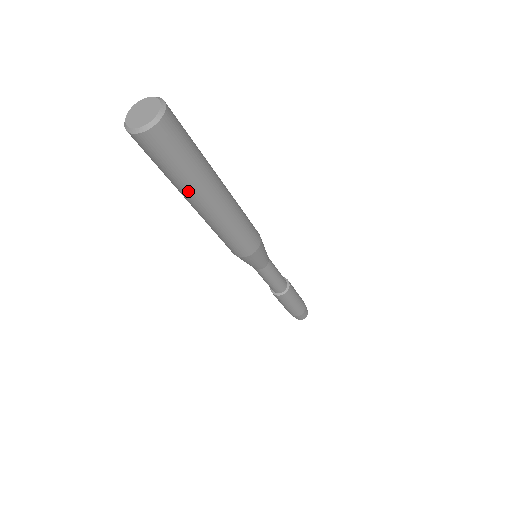
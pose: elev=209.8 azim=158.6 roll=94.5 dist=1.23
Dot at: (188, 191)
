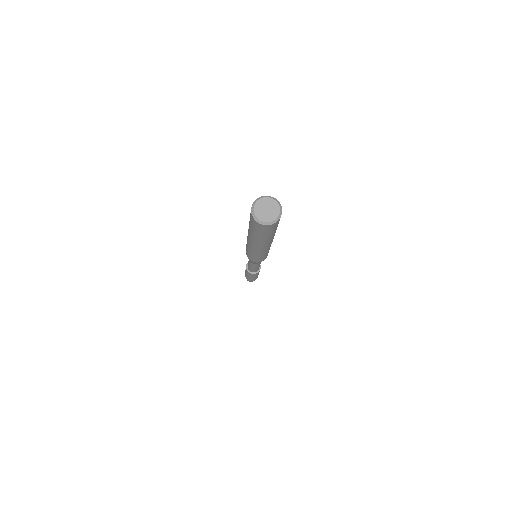
Dot at: (260, 241)
